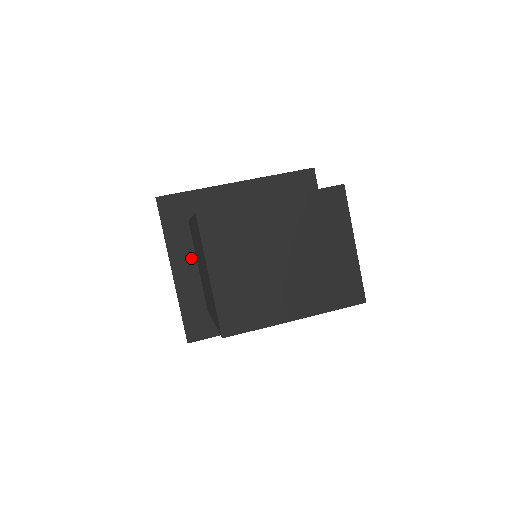
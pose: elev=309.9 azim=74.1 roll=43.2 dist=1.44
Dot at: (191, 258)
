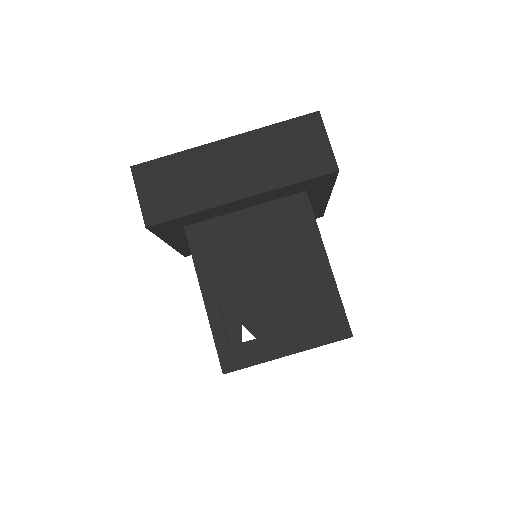
Dot at: occluded
